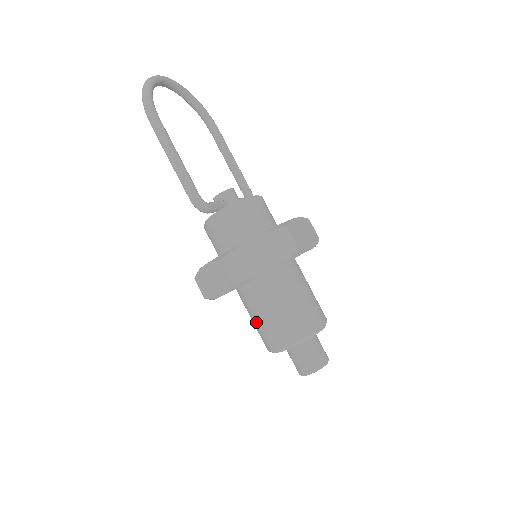
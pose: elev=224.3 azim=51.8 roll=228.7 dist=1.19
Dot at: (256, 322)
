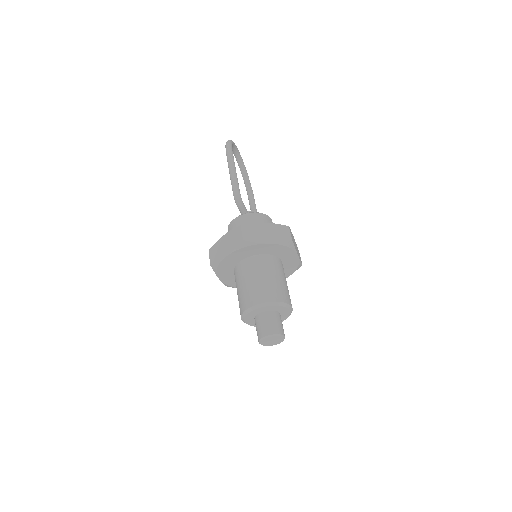
Dot at: (242, 287)
